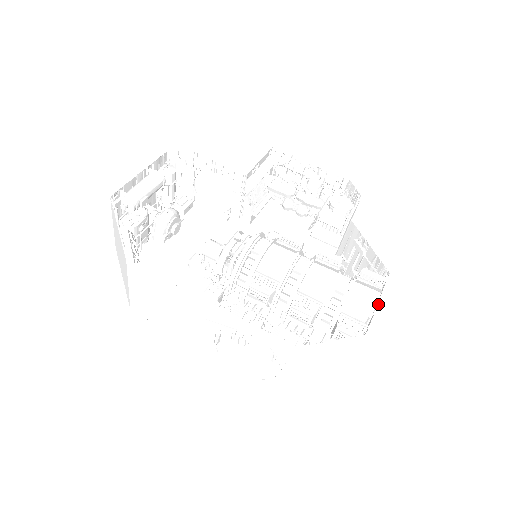
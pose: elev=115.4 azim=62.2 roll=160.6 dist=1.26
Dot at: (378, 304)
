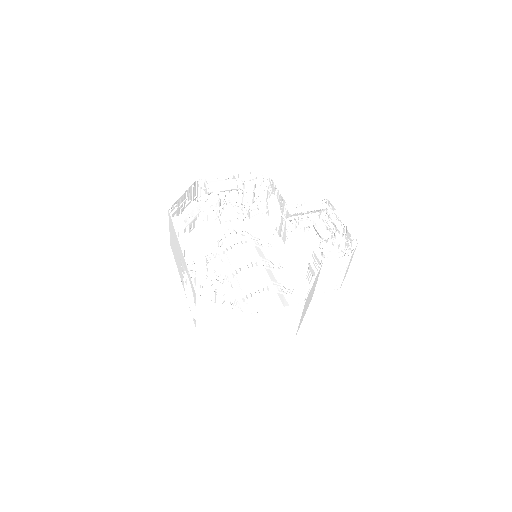
Dot at: (271, 310)
